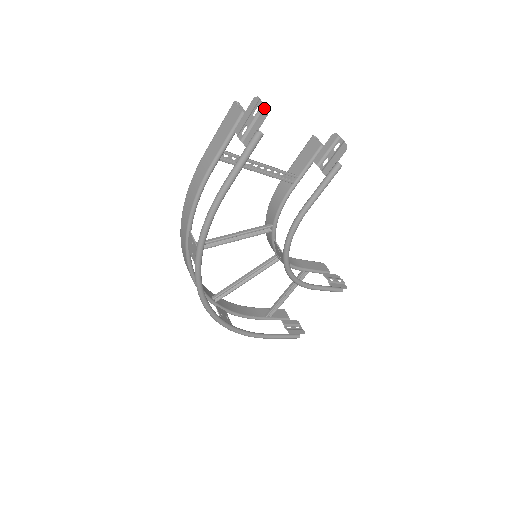
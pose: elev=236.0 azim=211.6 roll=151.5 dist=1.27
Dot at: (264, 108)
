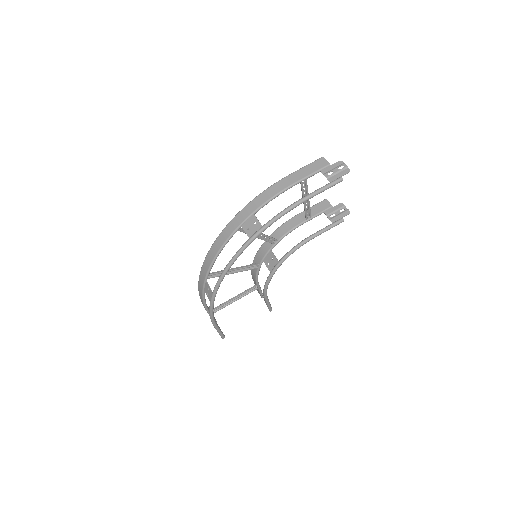
Dot at: (347, 168)
